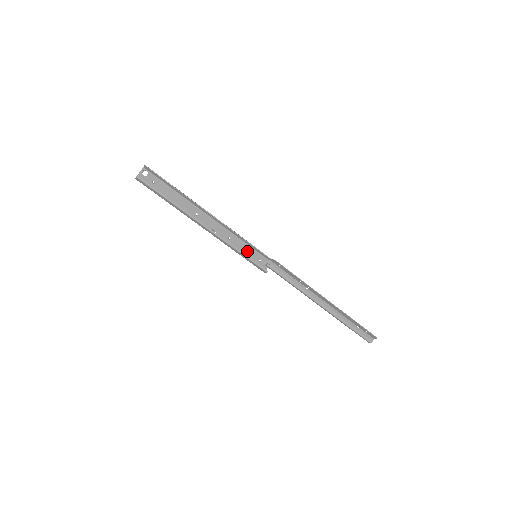
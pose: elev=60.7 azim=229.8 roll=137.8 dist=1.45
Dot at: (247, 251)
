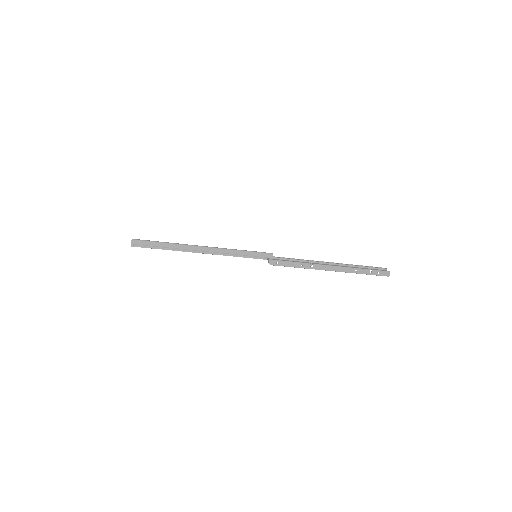
Dot at: occluded
